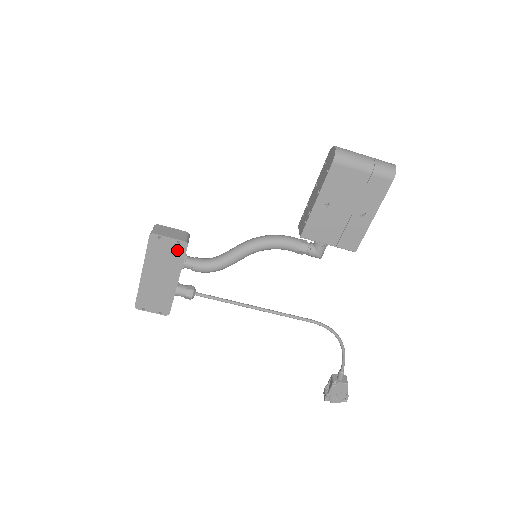
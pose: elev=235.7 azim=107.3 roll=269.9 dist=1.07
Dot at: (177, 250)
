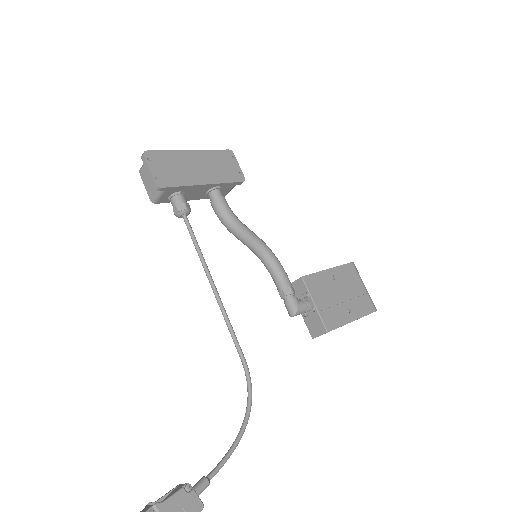
Dot at: (233, 174)
